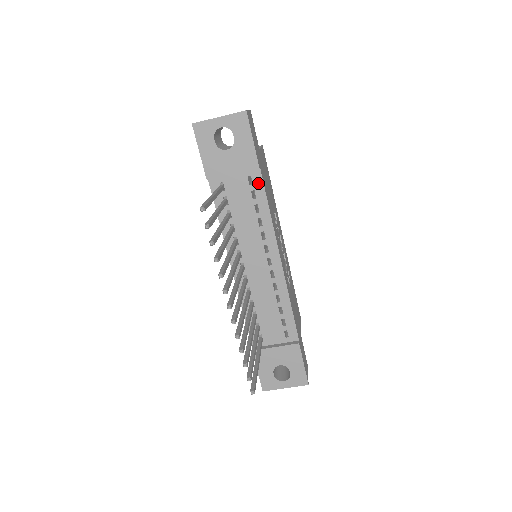
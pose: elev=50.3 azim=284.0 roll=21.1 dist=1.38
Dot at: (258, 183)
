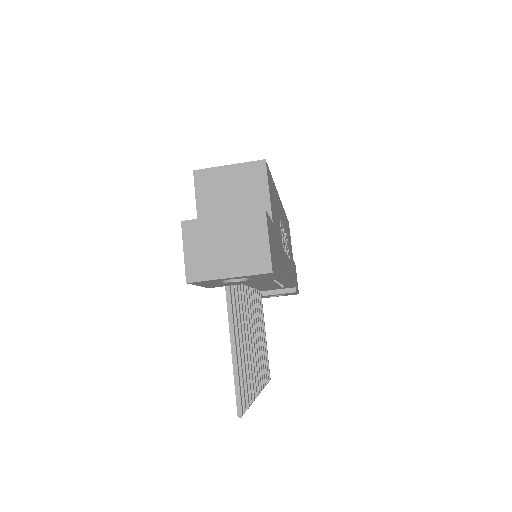
Dot at: occluded
